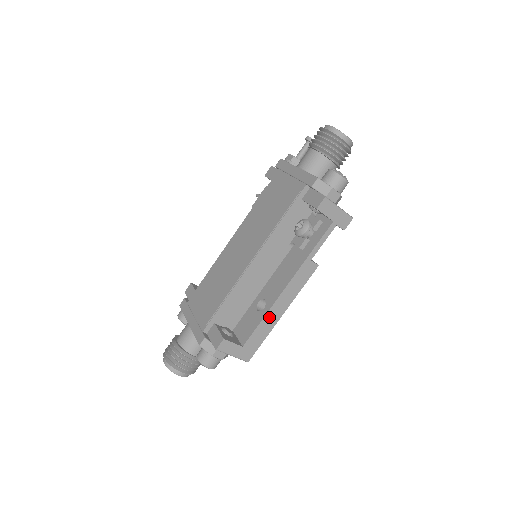
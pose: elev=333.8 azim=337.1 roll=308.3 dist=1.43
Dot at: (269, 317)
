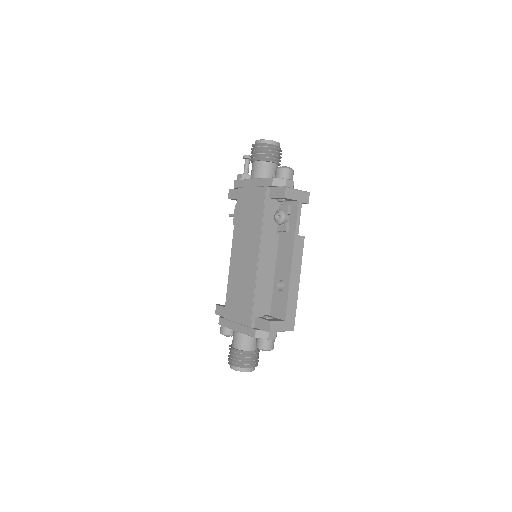
Dot at: (291, 290)
